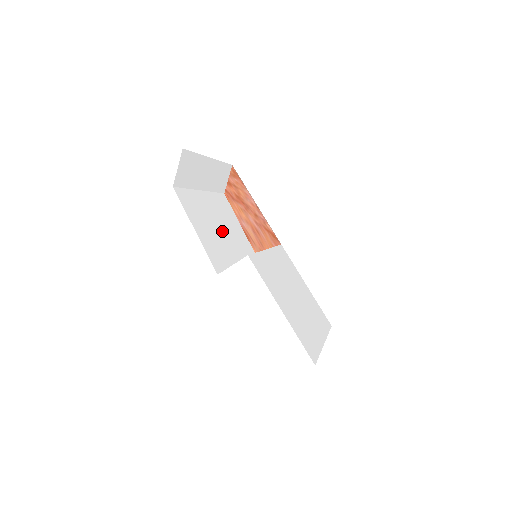
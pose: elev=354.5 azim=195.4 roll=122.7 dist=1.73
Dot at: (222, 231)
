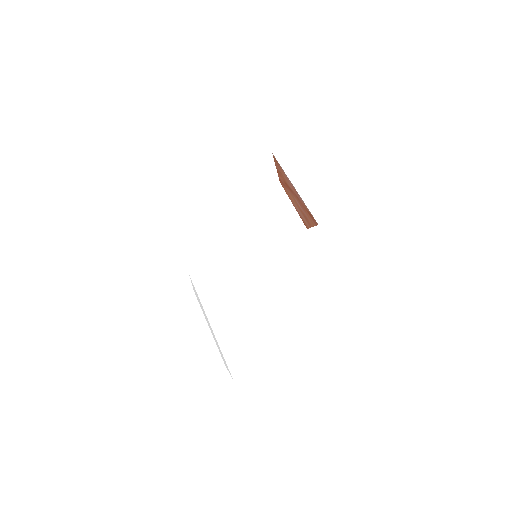
Dot at: (239, 236)
